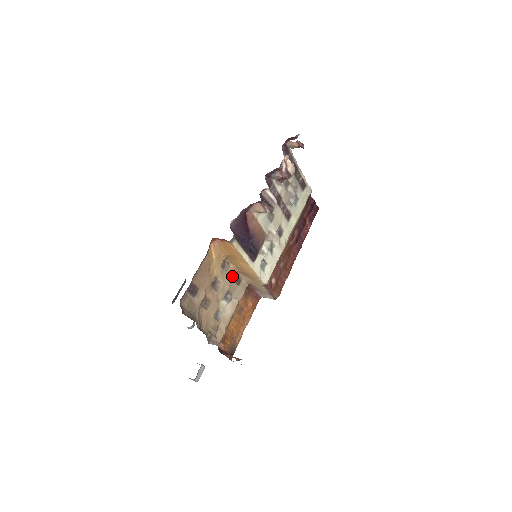
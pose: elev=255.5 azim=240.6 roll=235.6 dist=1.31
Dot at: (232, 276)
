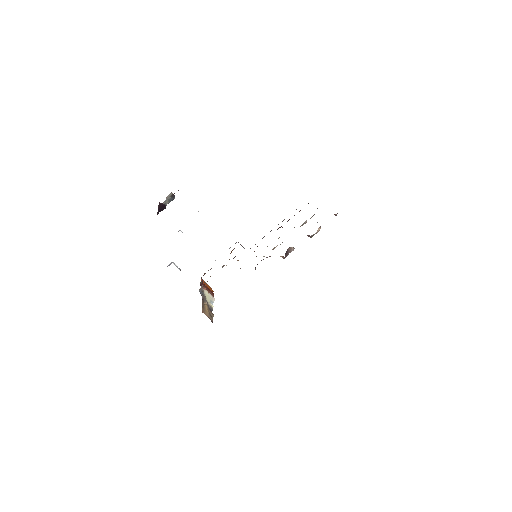
Dot at: occluded
